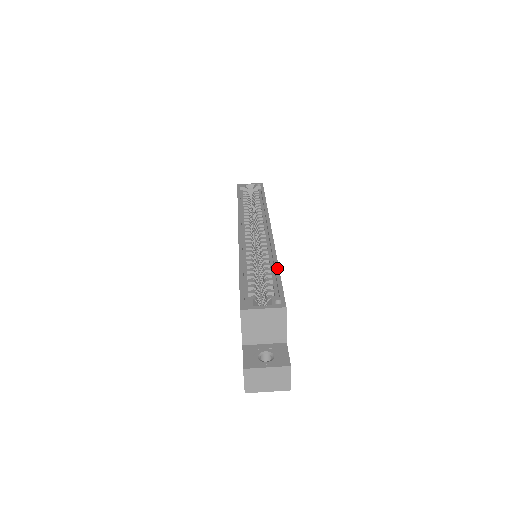
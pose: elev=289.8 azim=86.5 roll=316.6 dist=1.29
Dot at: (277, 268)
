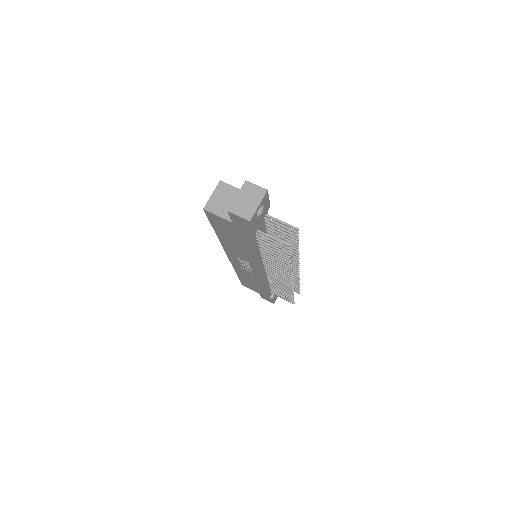
Dot at: occluded
